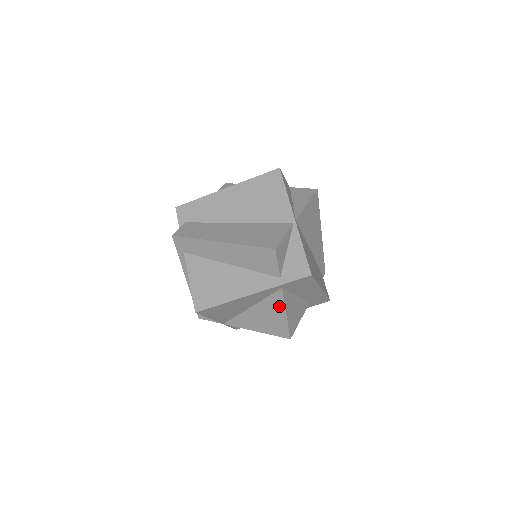
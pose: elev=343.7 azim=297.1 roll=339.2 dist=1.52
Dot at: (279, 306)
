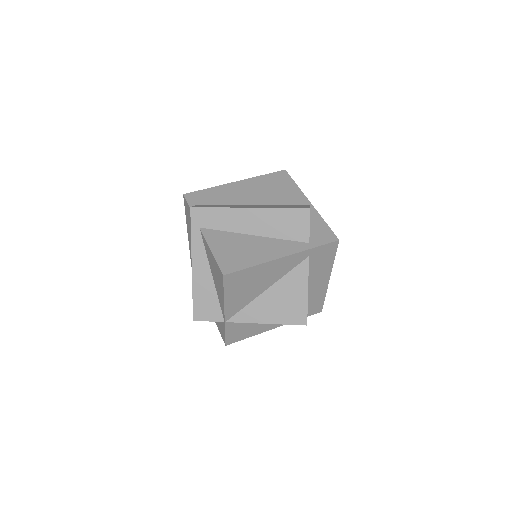
Dot at: (301, 281)
